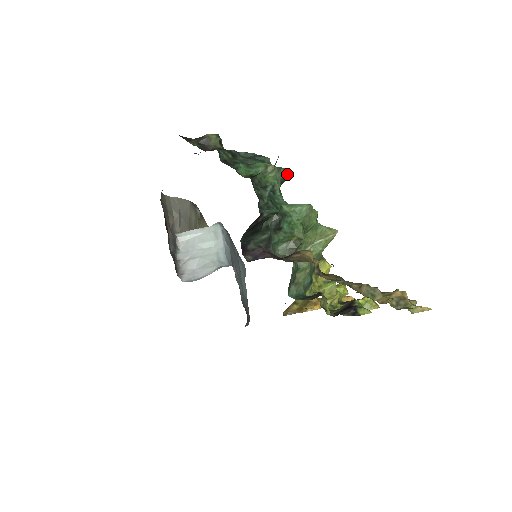
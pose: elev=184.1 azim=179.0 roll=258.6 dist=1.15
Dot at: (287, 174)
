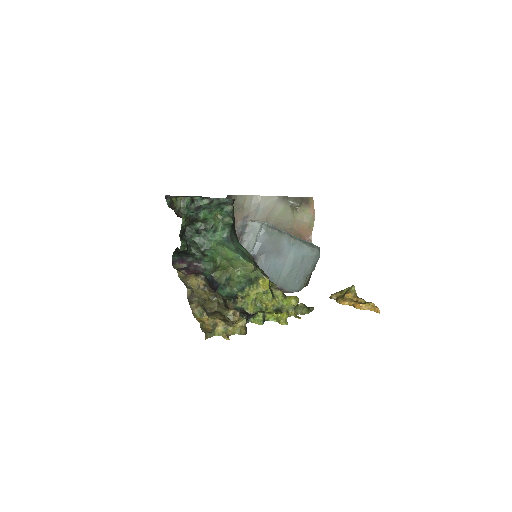
Dot at: (228, 221)
